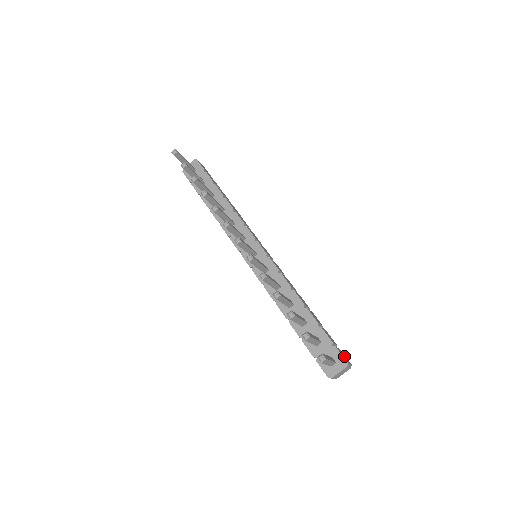
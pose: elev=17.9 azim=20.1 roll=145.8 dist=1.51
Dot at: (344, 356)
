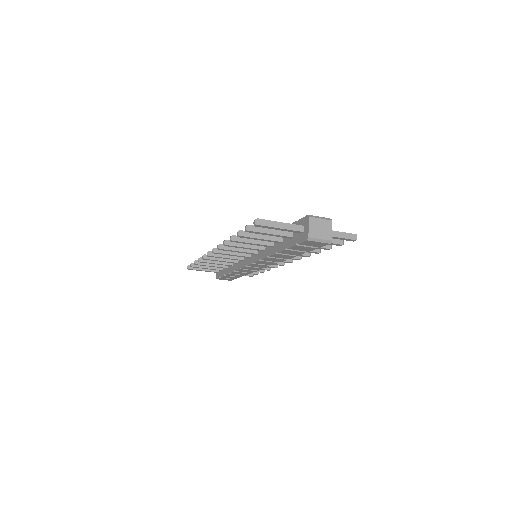
Dot at: occluded
